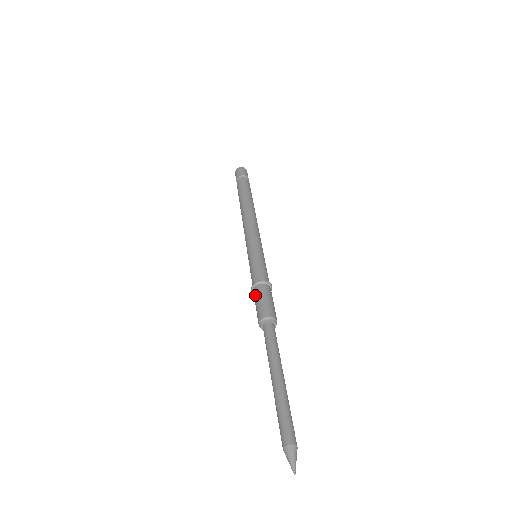
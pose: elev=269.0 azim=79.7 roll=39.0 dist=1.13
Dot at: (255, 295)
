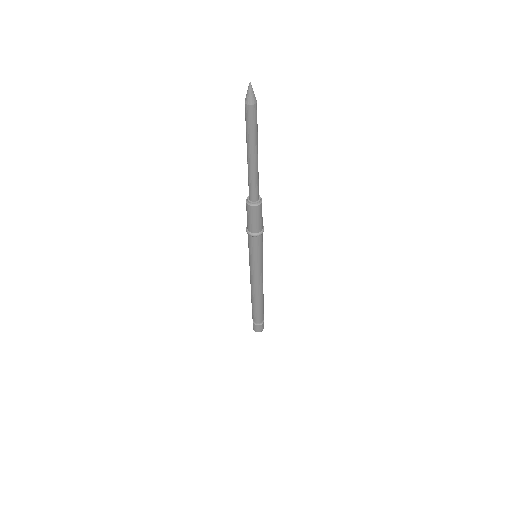
Dot at: occluded
